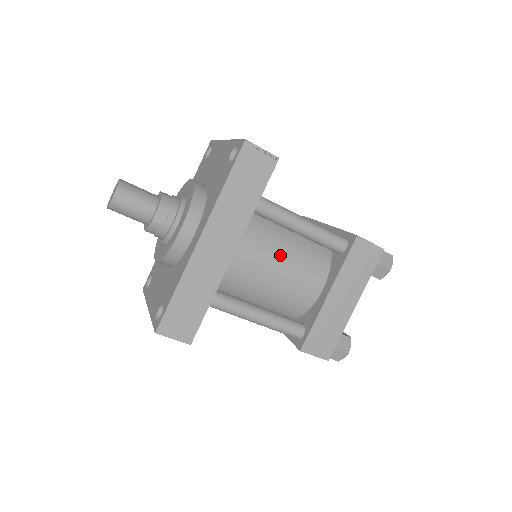
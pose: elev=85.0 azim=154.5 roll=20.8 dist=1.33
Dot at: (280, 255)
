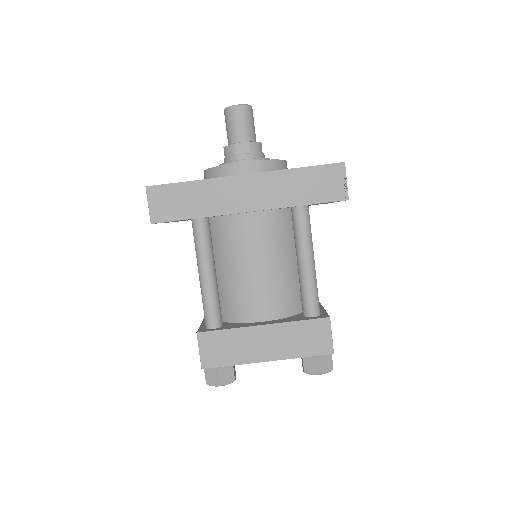
Dot at: (271, 260)
